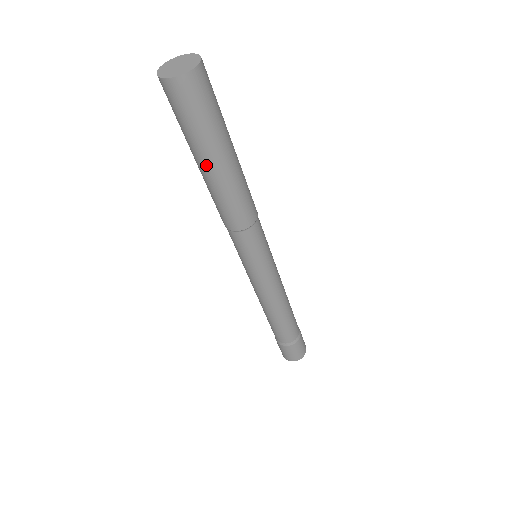
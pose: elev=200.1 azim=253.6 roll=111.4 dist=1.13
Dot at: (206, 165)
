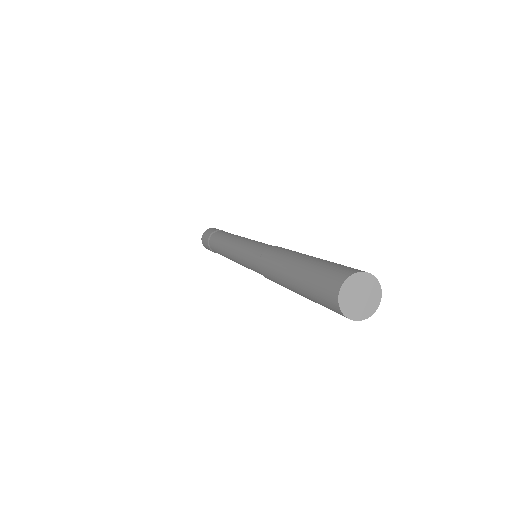
Dot at: occluded
